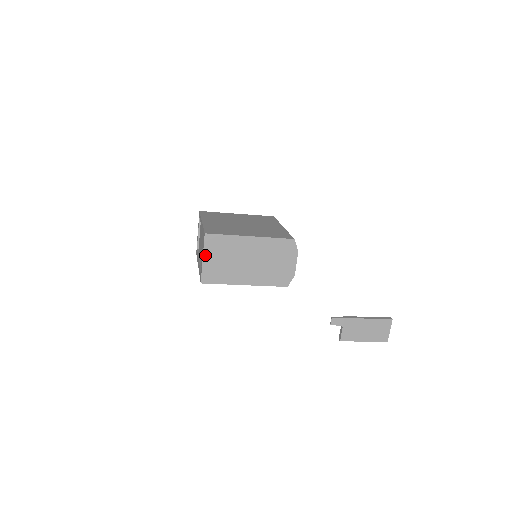
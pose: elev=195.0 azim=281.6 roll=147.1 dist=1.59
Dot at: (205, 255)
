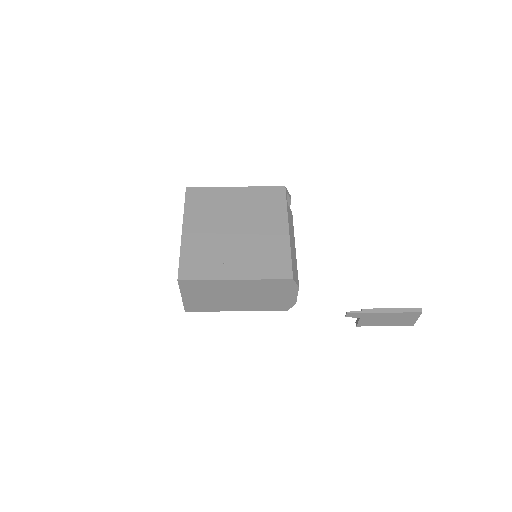
Dot at: (183, 294)
